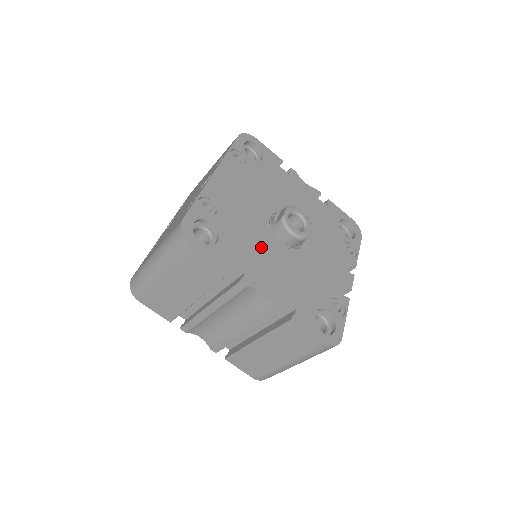
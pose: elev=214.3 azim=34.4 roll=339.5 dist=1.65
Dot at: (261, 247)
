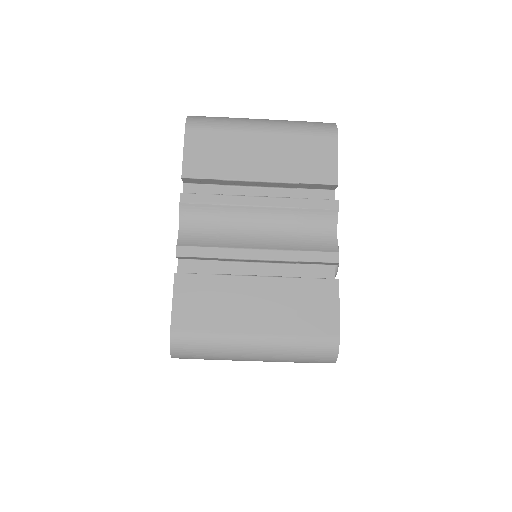
Dot at: occluded
